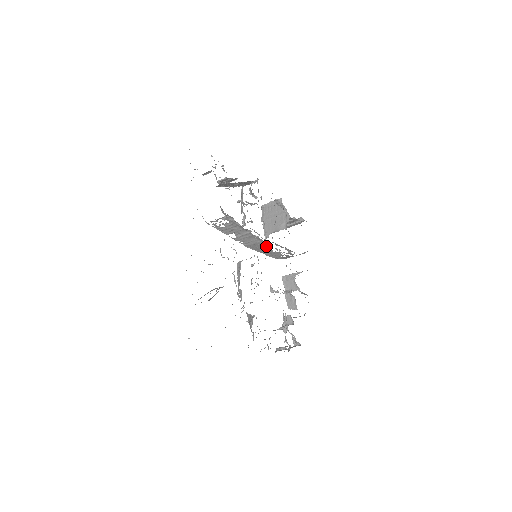
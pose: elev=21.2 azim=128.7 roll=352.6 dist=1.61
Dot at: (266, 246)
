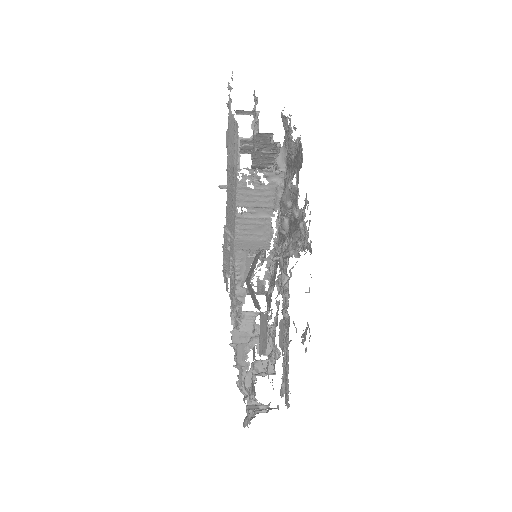
Dot at: occluded
